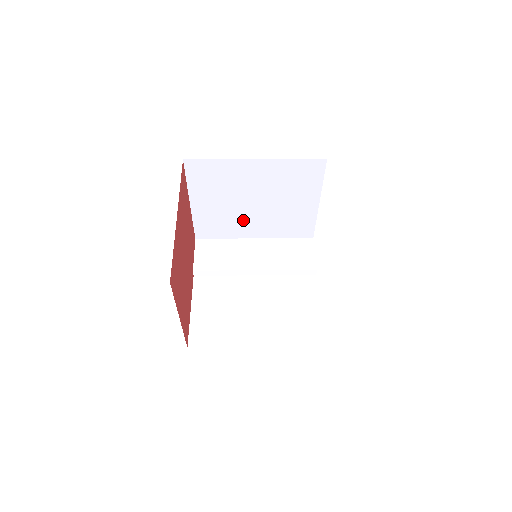
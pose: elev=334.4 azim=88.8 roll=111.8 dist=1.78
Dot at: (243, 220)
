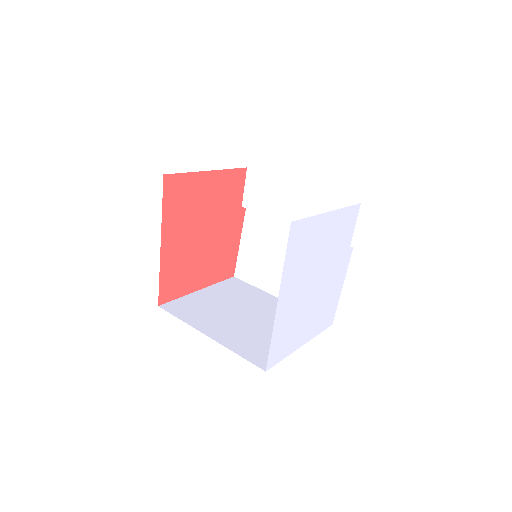
Dot at: occluded
